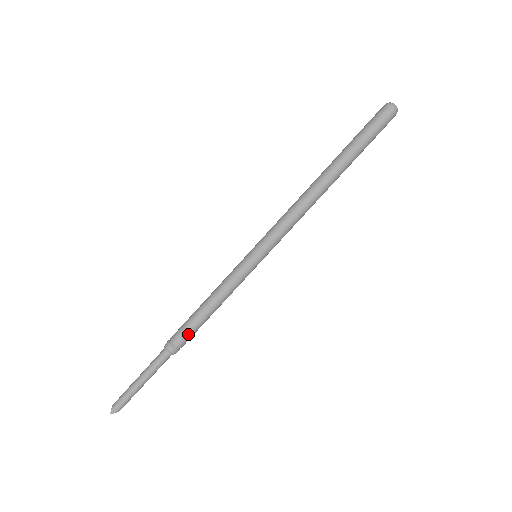
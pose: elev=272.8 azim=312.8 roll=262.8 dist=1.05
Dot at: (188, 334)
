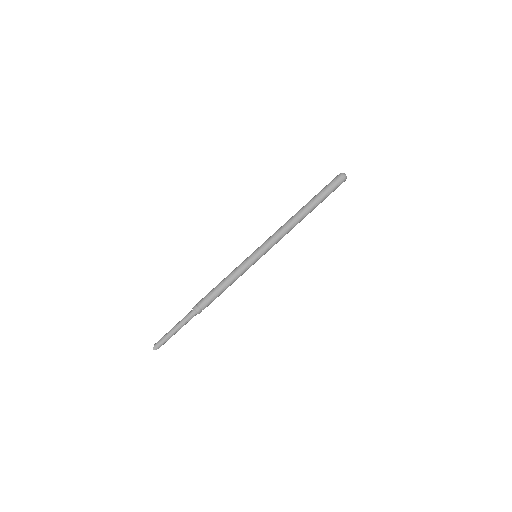
Dot at: (209, 301)
